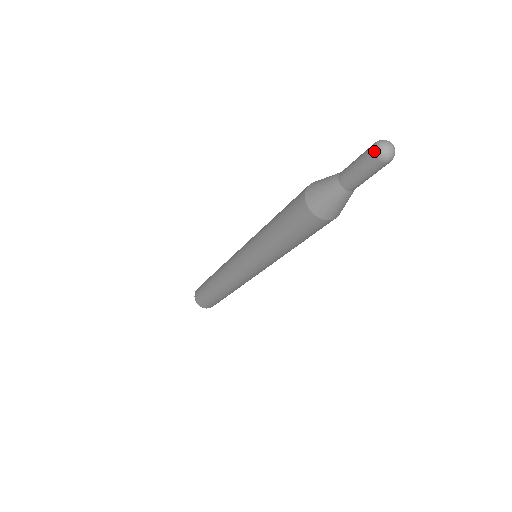
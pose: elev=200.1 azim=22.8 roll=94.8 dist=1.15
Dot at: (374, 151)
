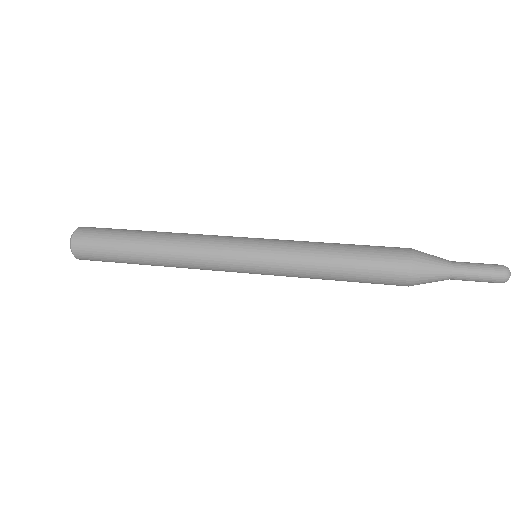
Dot at: (505, 277)
